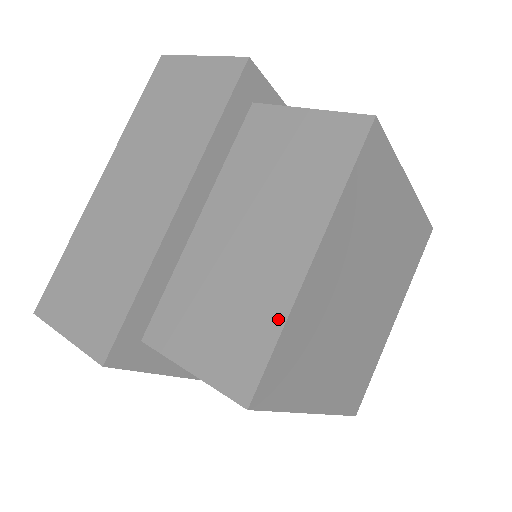
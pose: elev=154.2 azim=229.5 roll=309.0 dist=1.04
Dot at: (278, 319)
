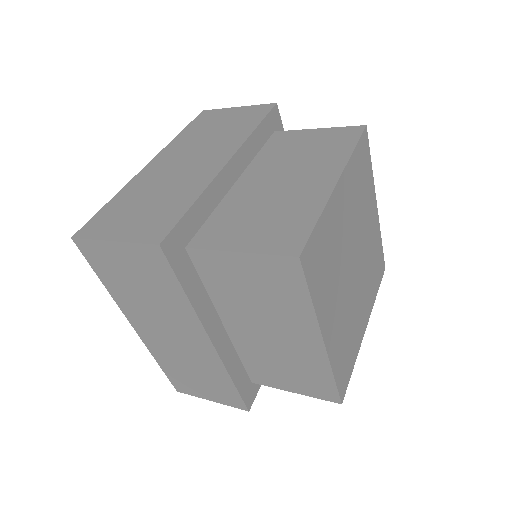
Dot at: (316, 210)
